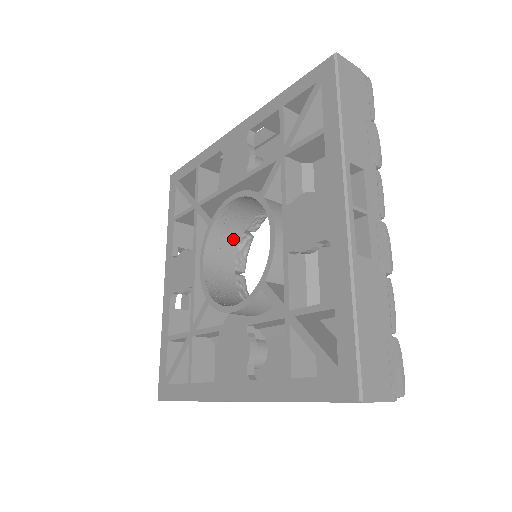
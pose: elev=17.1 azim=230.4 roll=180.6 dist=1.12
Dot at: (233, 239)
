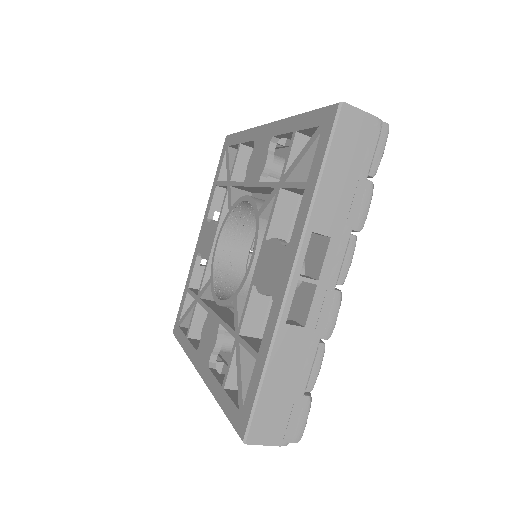
Dot at: (252, 225)
